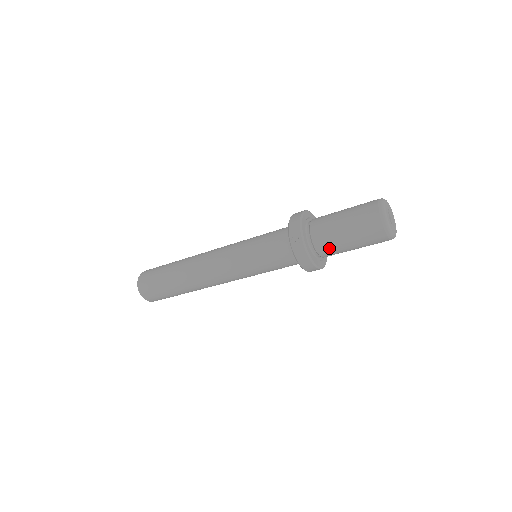
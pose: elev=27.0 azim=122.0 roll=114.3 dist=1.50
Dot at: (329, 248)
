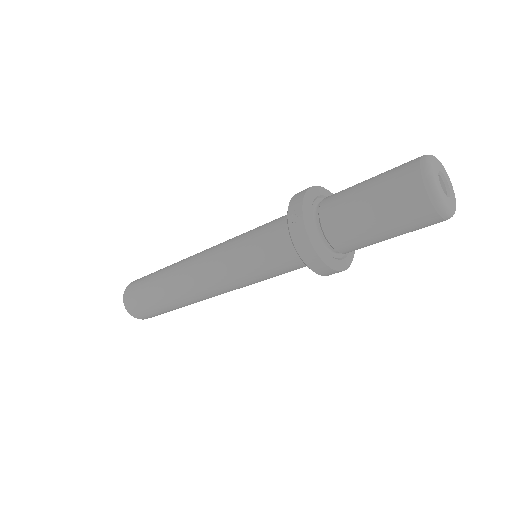
Dot at: (344, 231)
